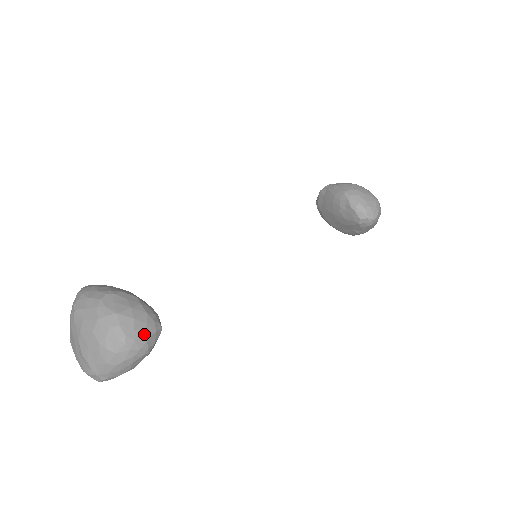
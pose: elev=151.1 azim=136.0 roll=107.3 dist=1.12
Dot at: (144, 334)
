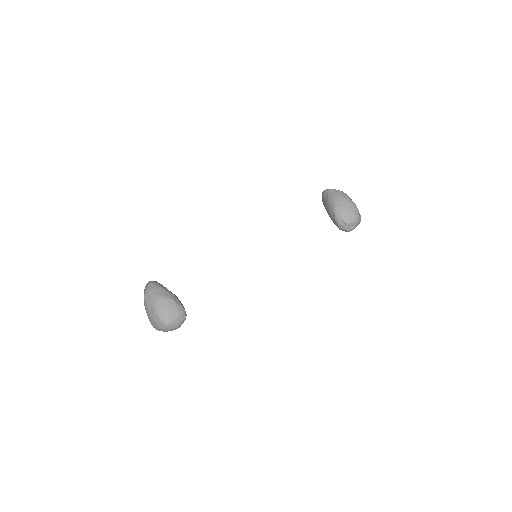
Dot at: (176, 323)
